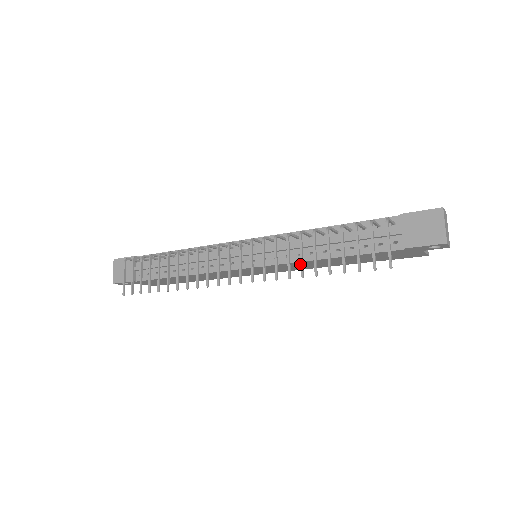
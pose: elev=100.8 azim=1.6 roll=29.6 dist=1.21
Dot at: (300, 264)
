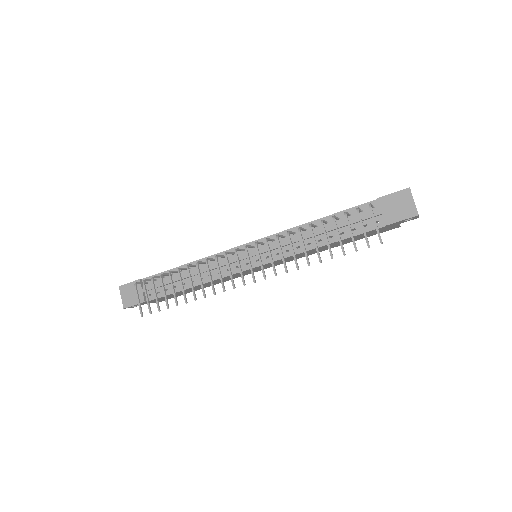
Dot at: (298, 255)
